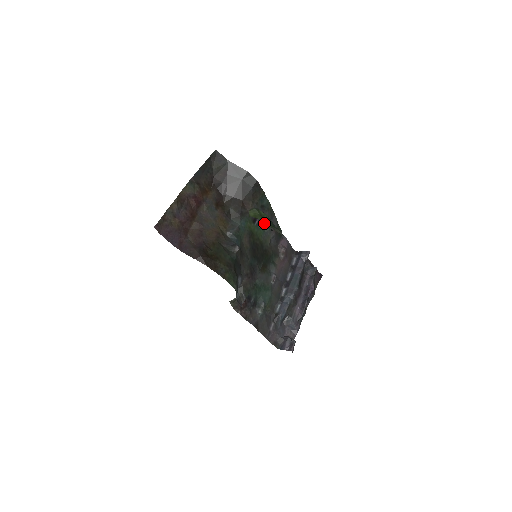
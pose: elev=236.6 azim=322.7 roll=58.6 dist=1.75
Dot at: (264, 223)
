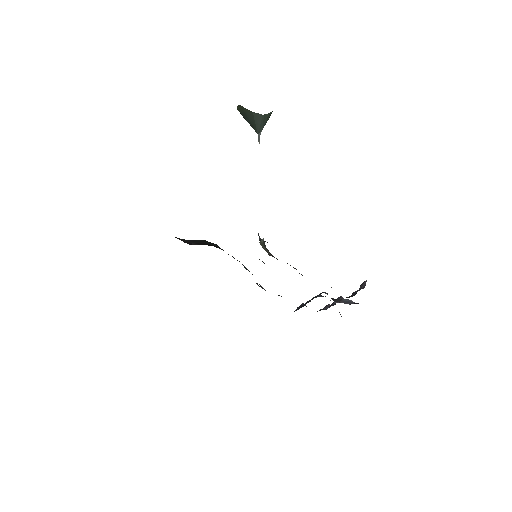
Dot at: (244, 266)
